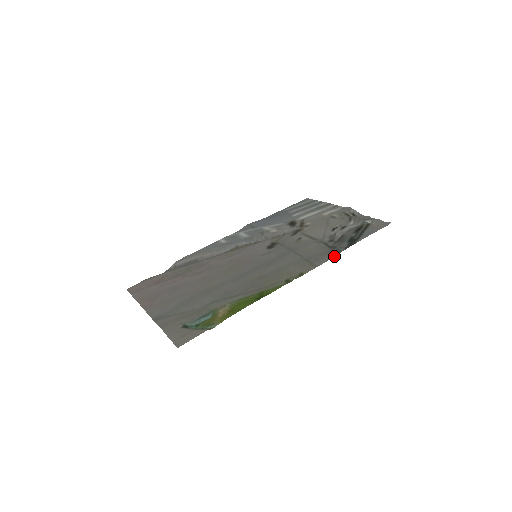
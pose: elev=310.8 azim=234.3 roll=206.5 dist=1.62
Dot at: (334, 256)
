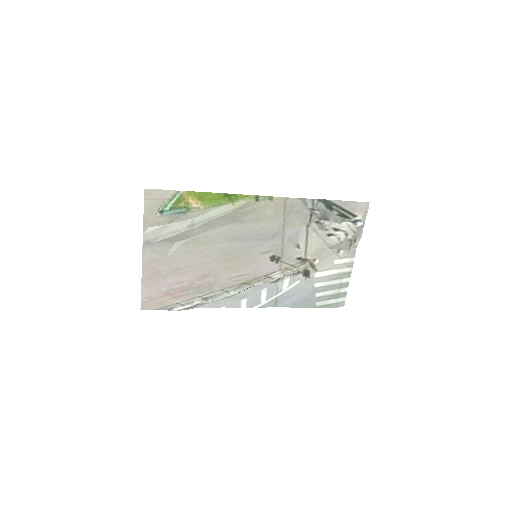
Dot at: (305, 199)
